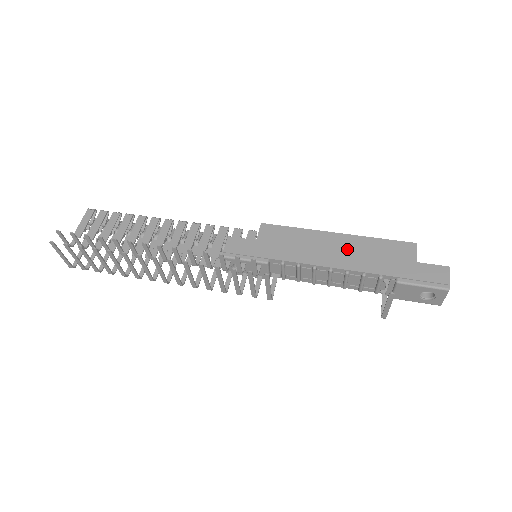
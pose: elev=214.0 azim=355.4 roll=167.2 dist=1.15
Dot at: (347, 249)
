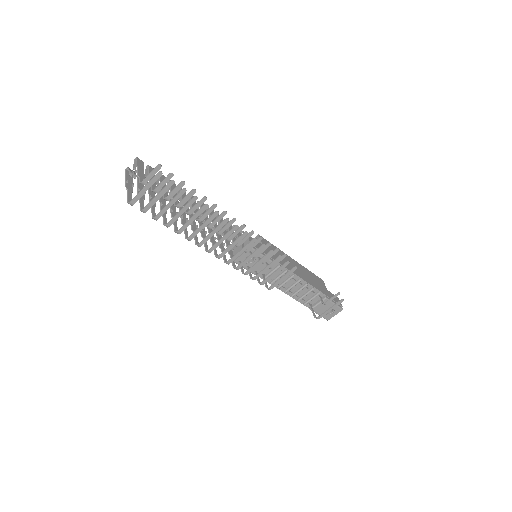
Dot at: (302, 271)
